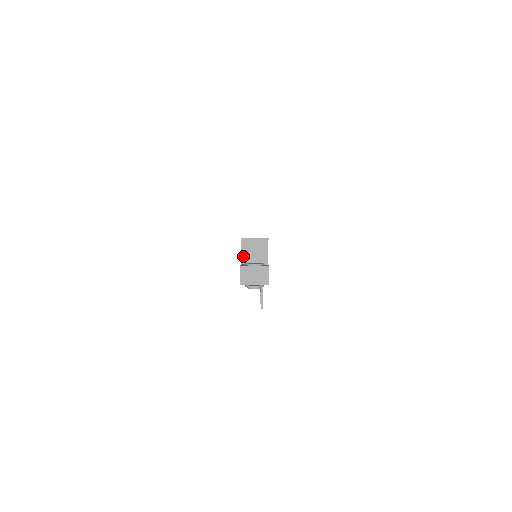
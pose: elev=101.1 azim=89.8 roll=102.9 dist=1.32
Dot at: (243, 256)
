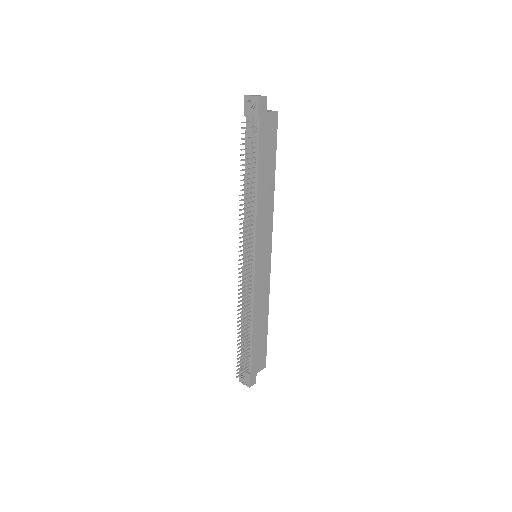
Dot at: occluded
